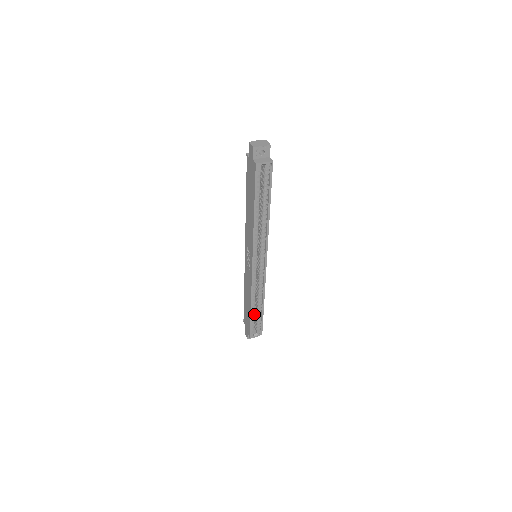
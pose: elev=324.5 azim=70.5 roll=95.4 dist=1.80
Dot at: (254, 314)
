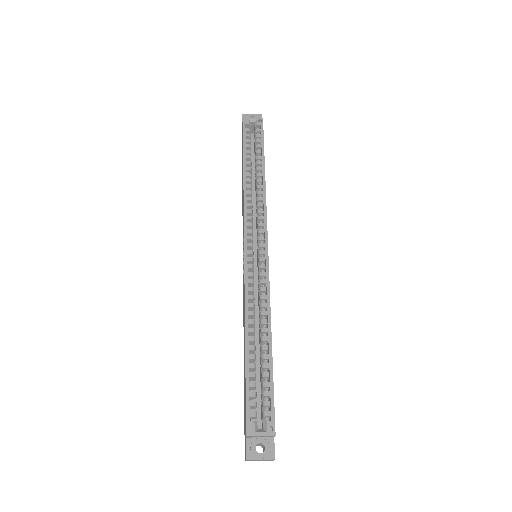
Dot at: (254, 366)
